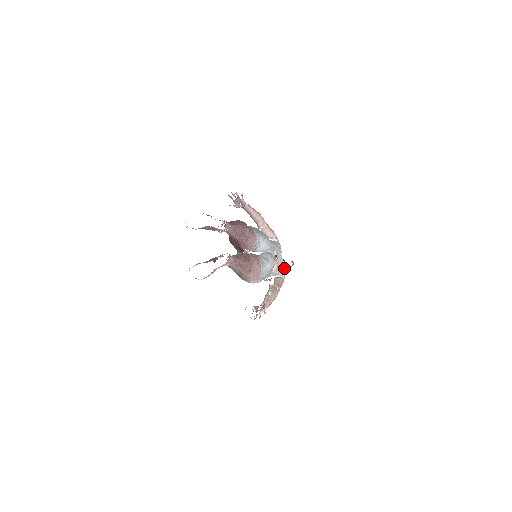
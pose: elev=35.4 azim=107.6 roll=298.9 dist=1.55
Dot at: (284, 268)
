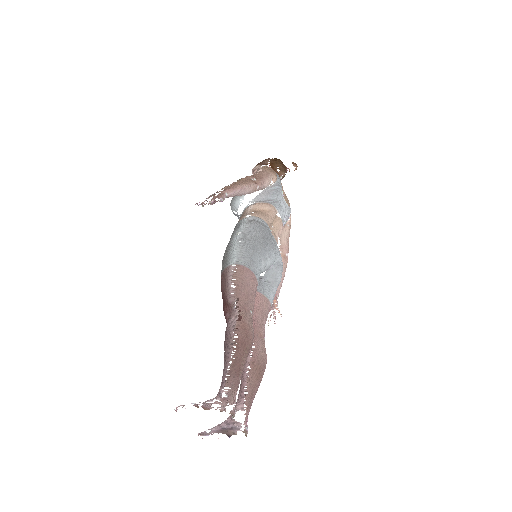
Dot at: (289, 211)
